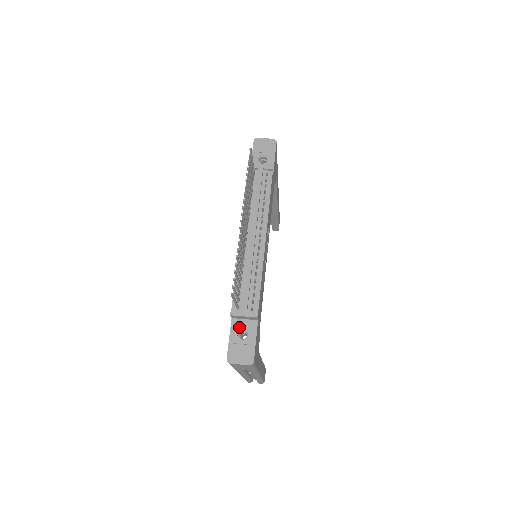
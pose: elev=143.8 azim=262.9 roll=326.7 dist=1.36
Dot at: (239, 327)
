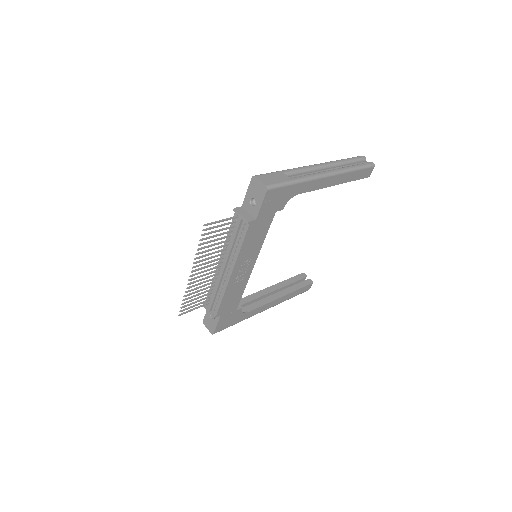
Dot at: occluded
